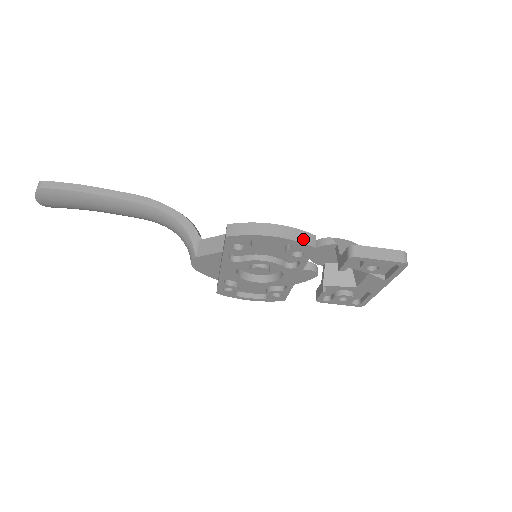
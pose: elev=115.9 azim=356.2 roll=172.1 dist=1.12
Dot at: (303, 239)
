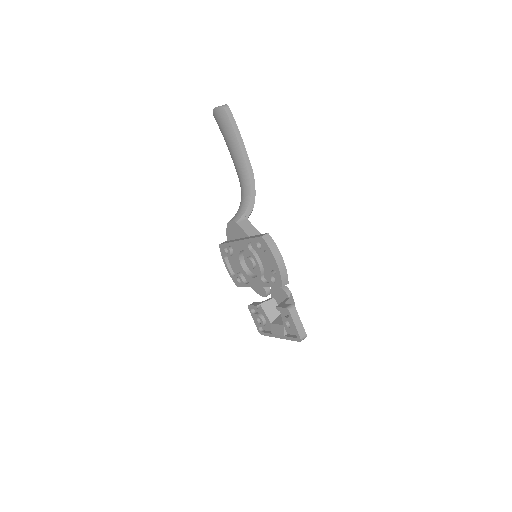
Dot at: (283, 278)
